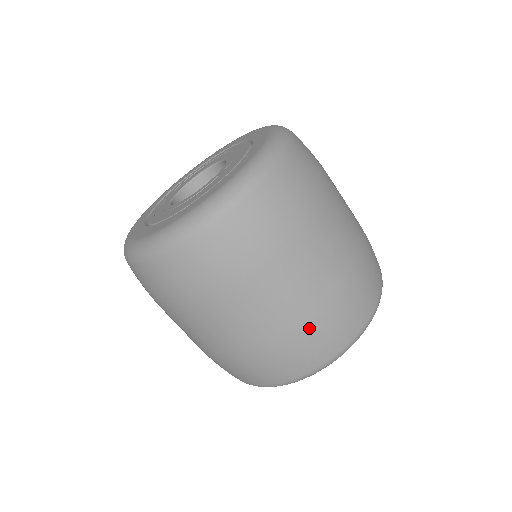
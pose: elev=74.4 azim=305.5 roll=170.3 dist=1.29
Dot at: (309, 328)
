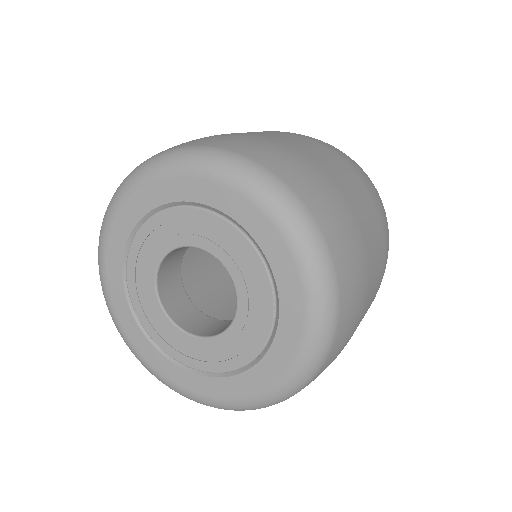
Dot at: (382, 277)
